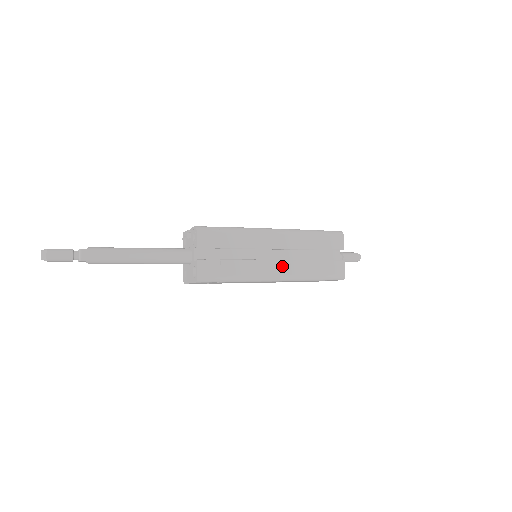
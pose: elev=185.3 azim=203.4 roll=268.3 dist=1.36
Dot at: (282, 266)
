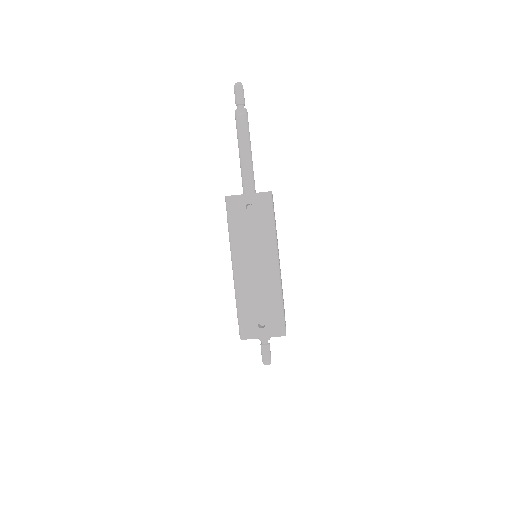
Dot at: occluded
